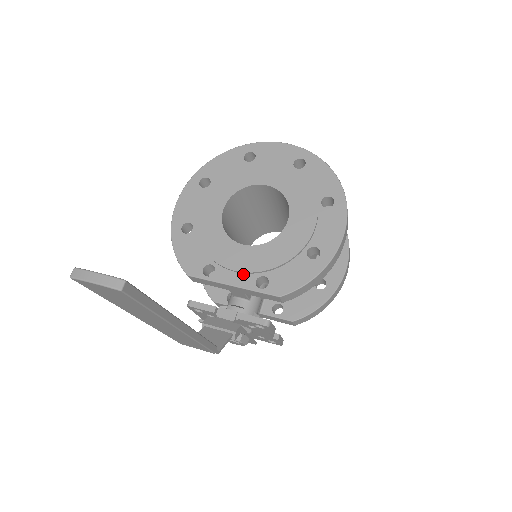
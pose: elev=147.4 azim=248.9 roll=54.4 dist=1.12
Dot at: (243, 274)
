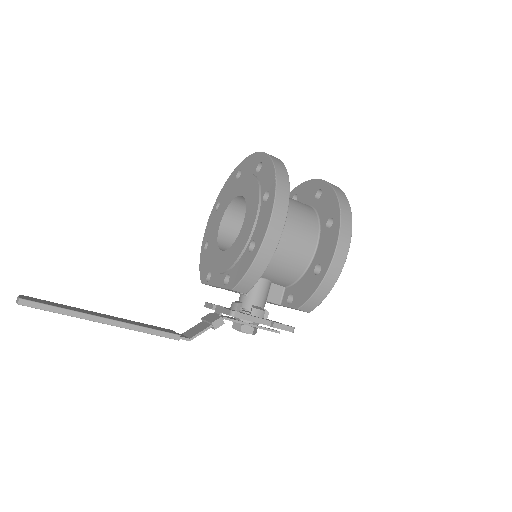
Dot at: (220, 275)
